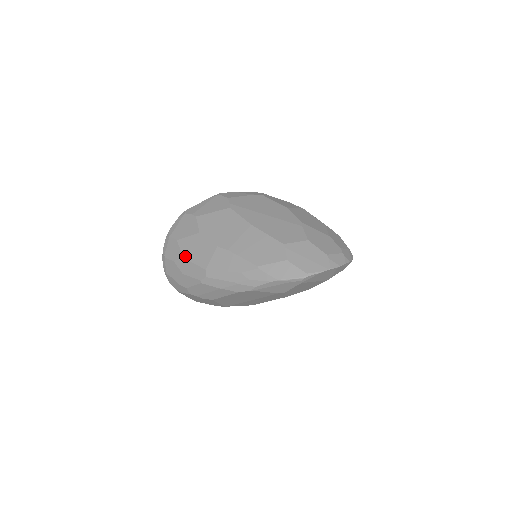
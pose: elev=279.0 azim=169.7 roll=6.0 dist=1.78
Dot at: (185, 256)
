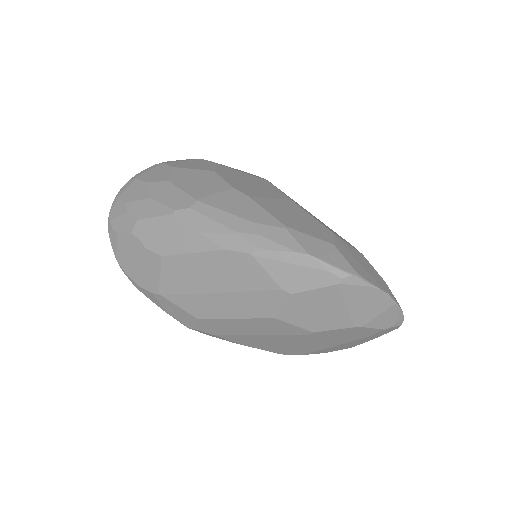
Dot at: (173, 180)
